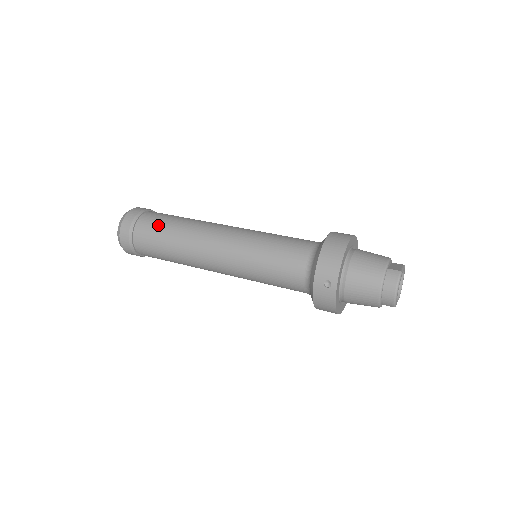
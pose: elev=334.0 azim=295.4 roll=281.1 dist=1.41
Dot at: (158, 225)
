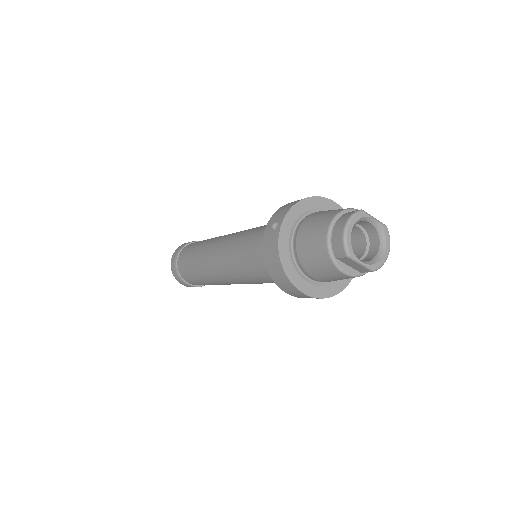
Dot at: occluded
